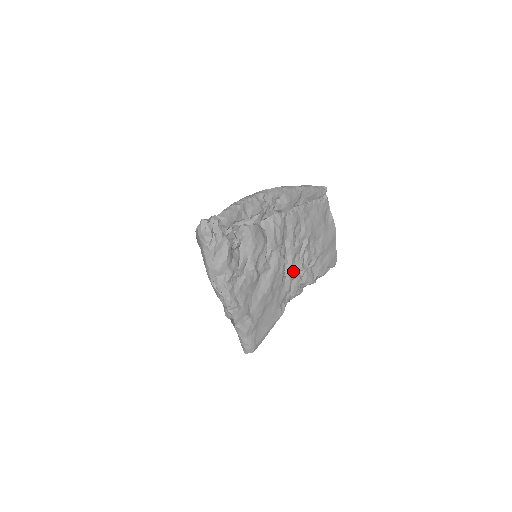
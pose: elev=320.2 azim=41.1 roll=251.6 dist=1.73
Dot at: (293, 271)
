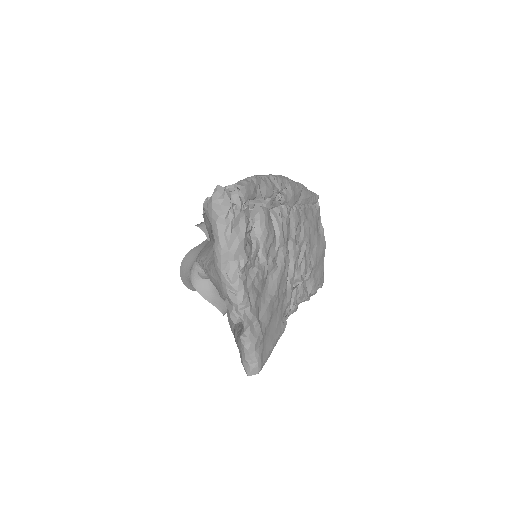
Dot at: occluded
